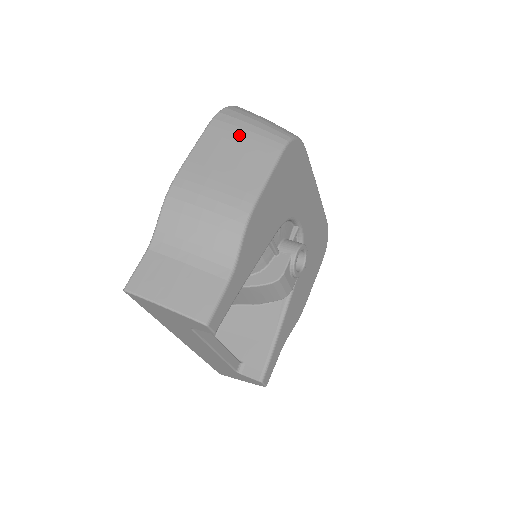
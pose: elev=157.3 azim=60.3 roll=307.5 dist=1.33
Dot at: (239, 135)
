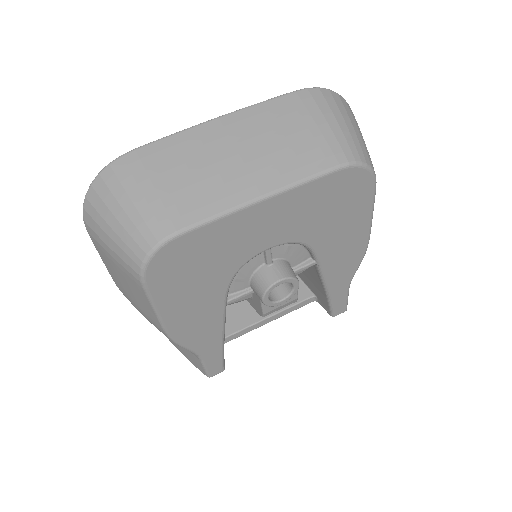
Dot at: (111, 260)
